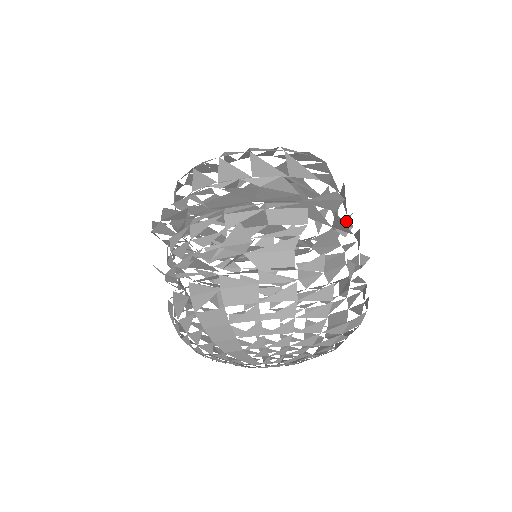
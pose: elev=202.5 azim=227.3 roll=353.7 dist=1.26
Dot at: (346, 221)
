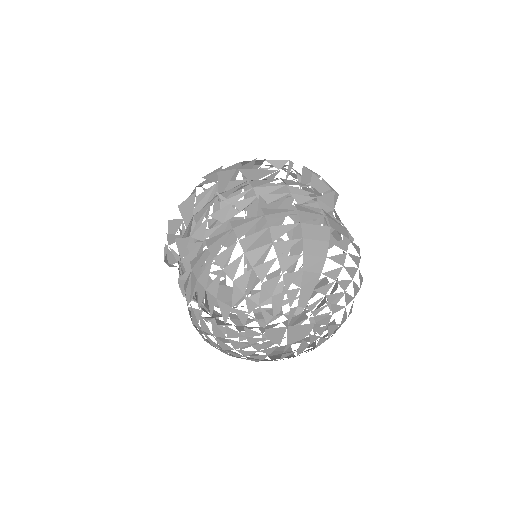
Dot at: occluded
